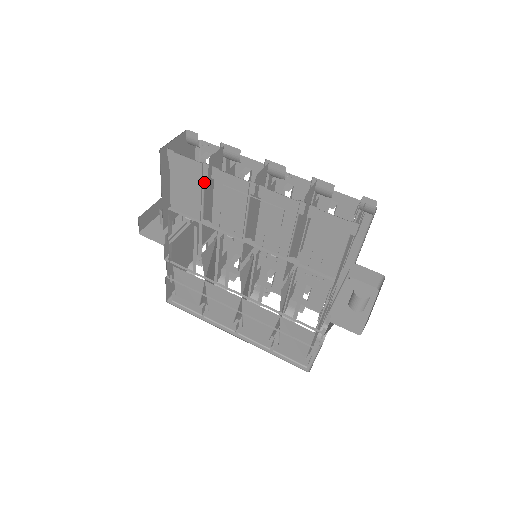
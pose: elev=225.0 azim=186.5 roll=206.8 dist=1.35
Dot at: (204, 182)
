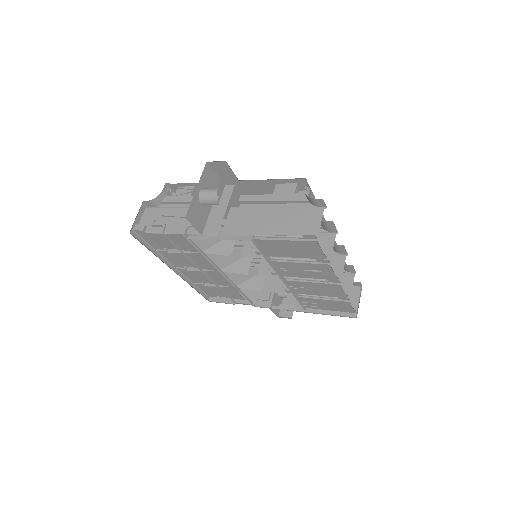
Dot at: occluded
